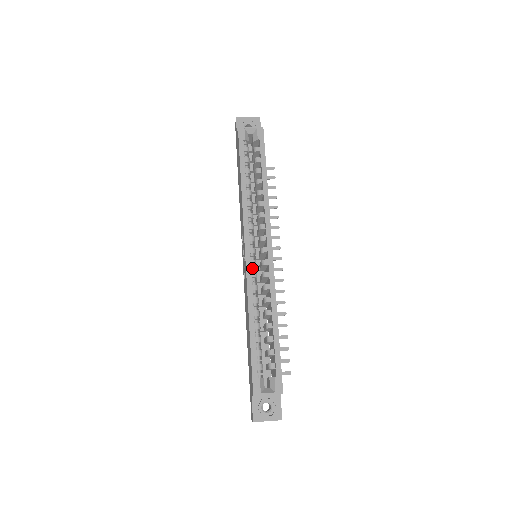
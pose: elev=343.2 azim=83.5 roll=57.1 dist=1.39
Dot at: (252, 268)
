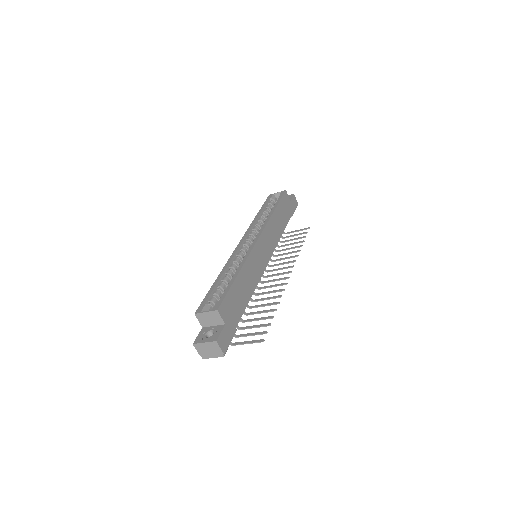
Dot at: (241, 252)
